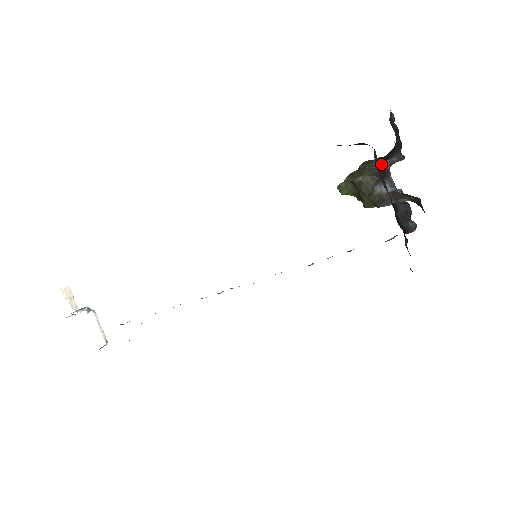
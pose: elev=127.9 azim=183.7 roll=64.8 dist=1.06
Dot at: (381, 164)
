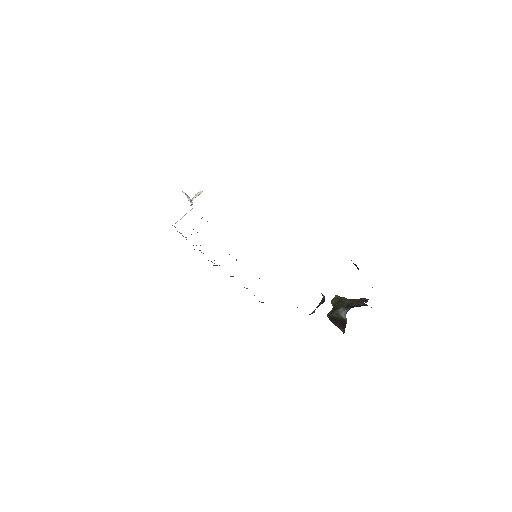
Dot at: occluded
